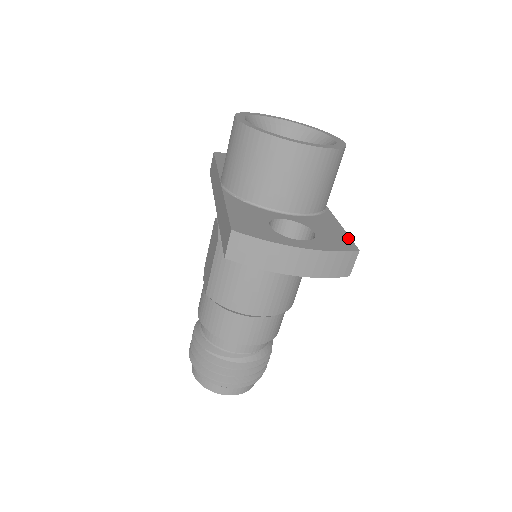
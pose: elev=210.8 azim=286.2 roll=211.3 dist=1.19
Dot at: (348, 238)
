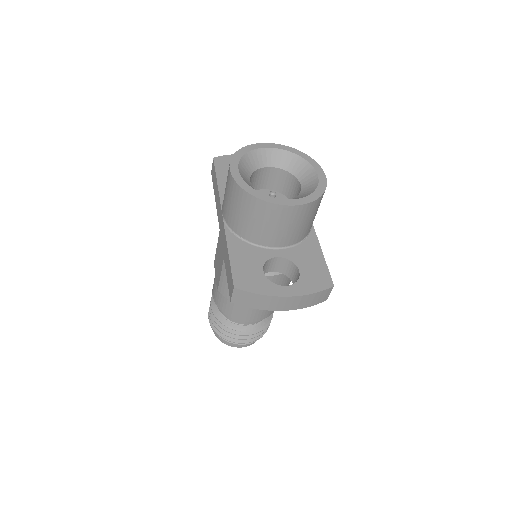
Dot at: (326, 270)
